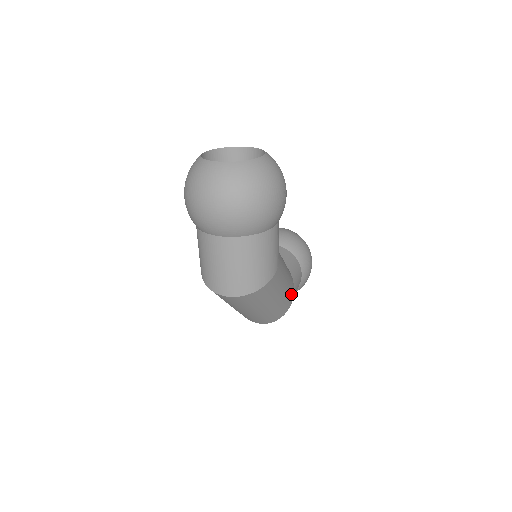
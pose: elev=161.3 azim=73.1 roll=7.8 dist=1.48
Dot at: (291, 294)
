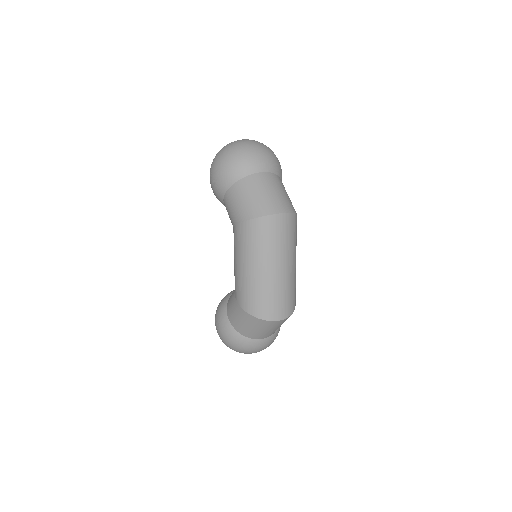
Dot at: occluded
